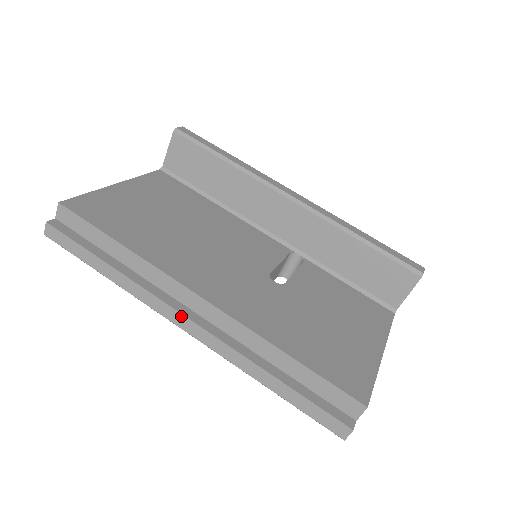
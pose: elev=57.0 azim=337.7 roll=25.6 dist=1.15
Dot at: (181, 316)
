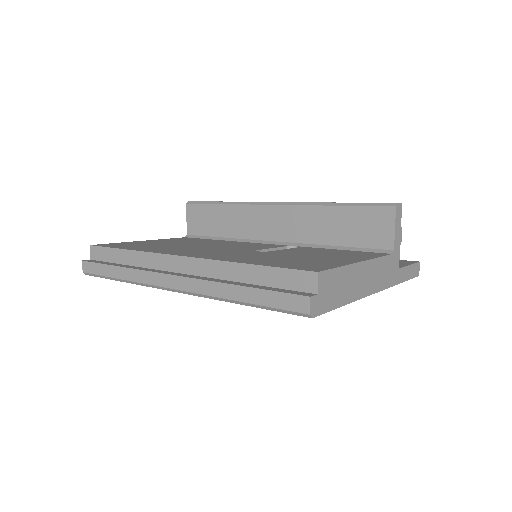
Dot at: (167, 276)
